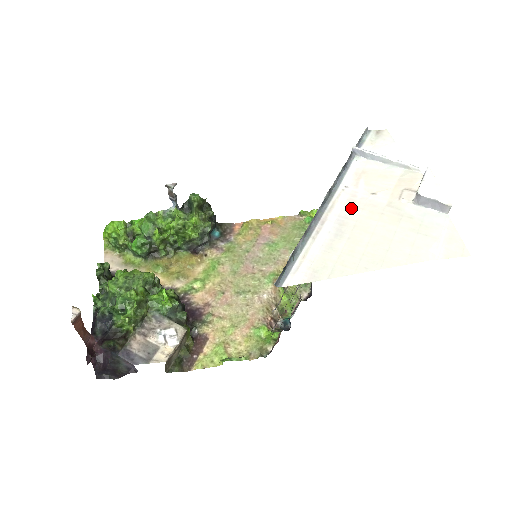
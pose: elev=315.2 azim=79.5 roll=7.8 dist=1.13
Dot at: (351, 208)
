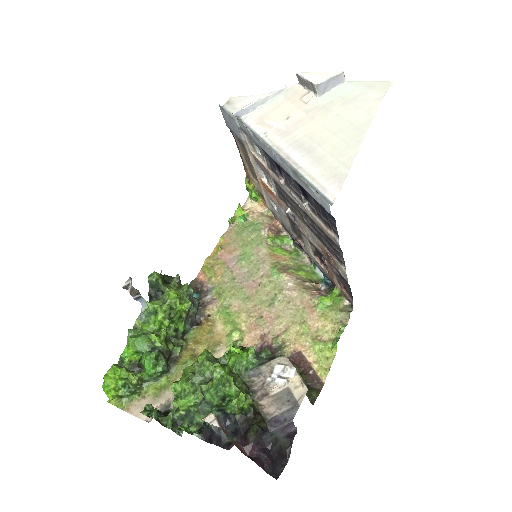
Dot at: (289, 136)
